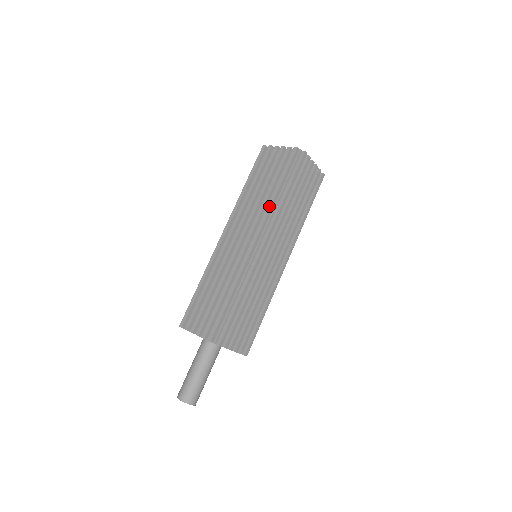
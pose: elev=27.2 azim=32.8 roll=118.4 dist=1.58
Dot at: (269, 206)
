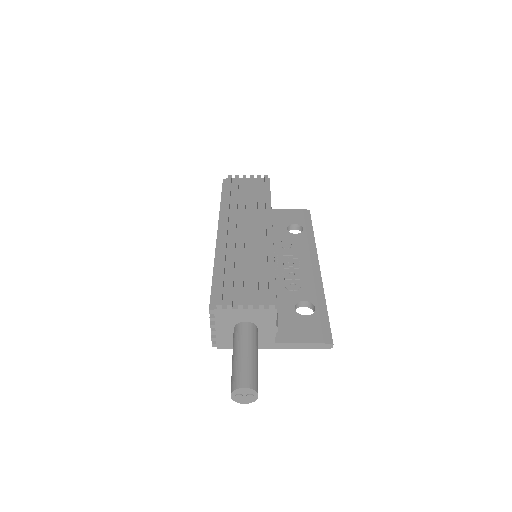
Dot at: (219, 213)
